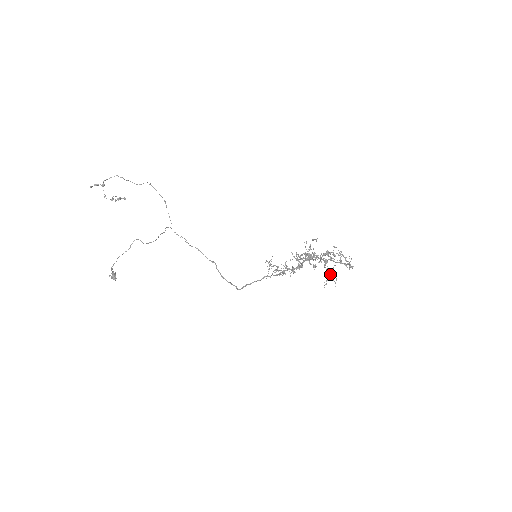
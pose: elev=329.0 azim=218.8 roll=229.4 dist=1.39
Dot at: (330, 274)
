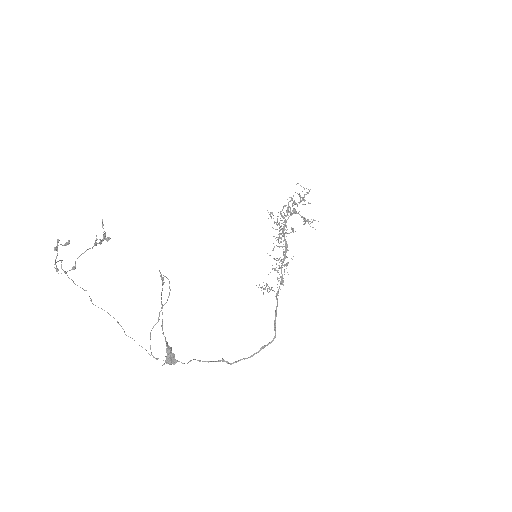
Dot at: occluded
